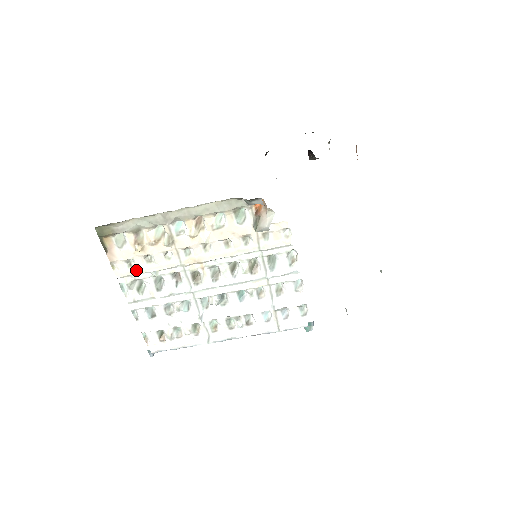
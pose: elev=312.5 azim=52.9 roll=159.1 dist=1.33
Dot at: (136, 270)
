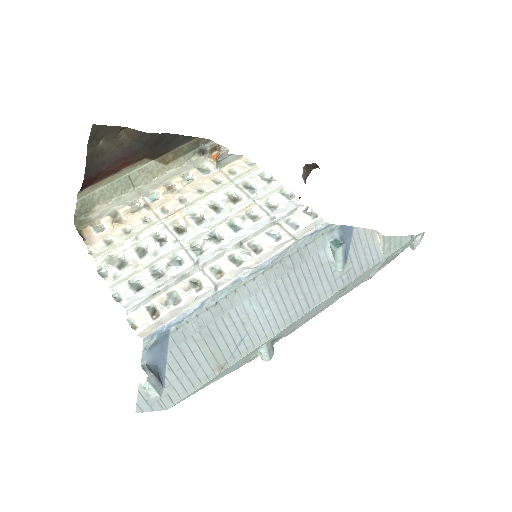
Dot at: (115, 245)
